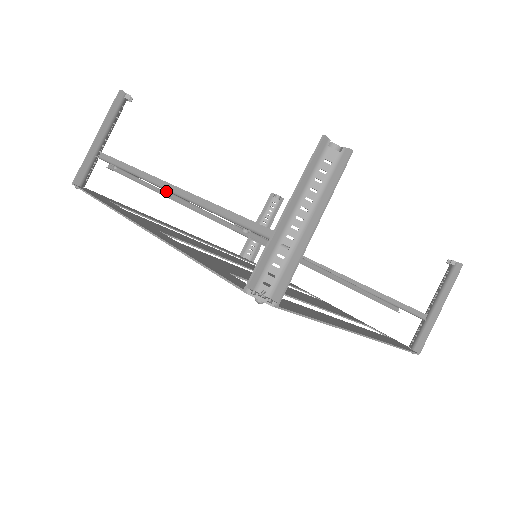
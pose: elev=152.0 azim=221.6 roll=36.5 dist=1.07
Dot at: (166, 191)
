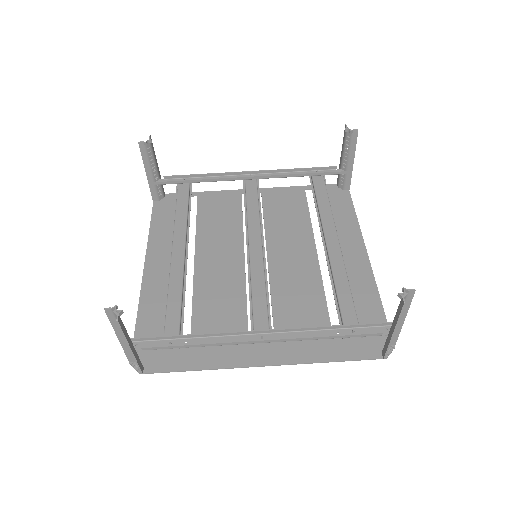
Dot at: (261, 341)
